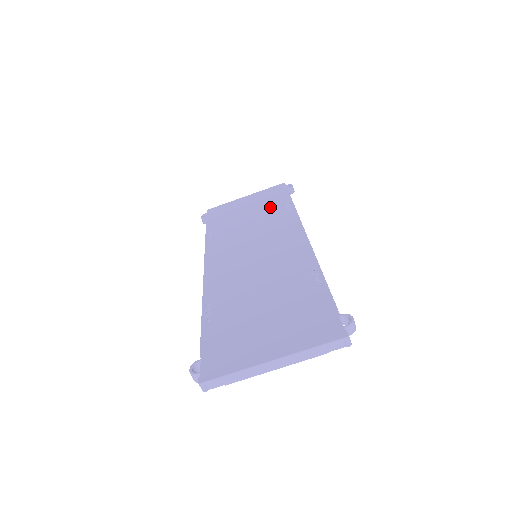
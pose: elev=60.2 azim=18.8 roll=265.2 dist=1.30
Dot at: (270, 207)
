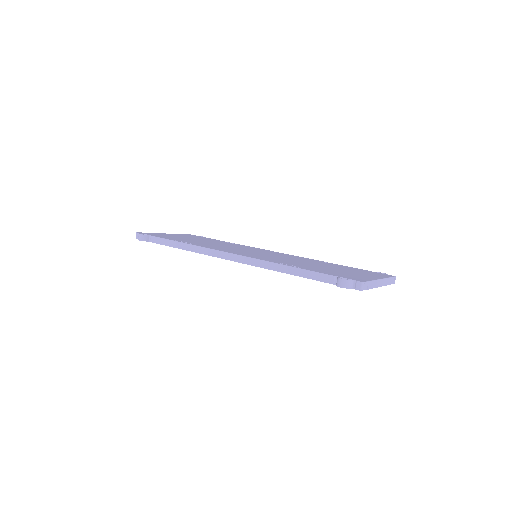
Dot at: (211, 240)
